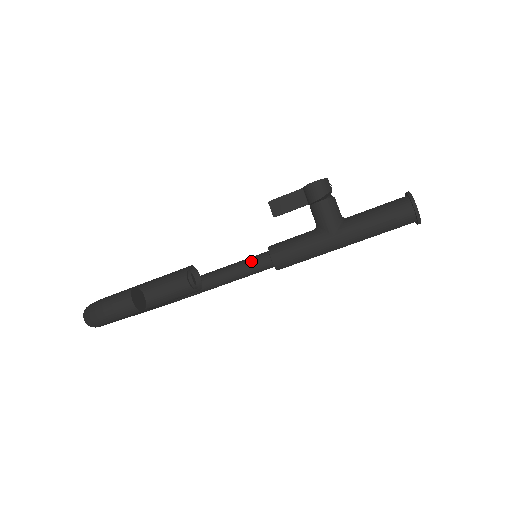
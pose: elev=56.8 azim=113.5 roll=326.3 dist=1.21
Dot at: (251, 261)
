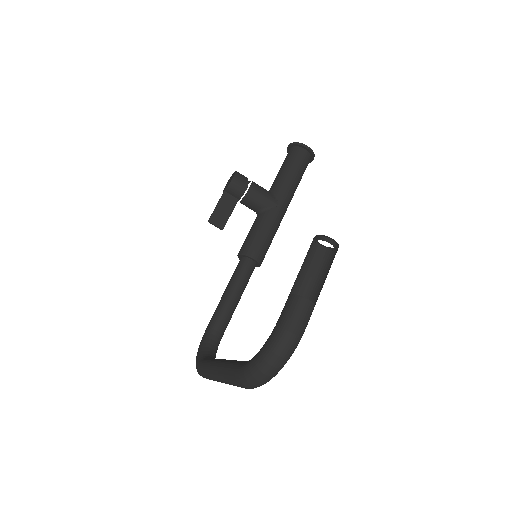
Dot at: (239, 275)
